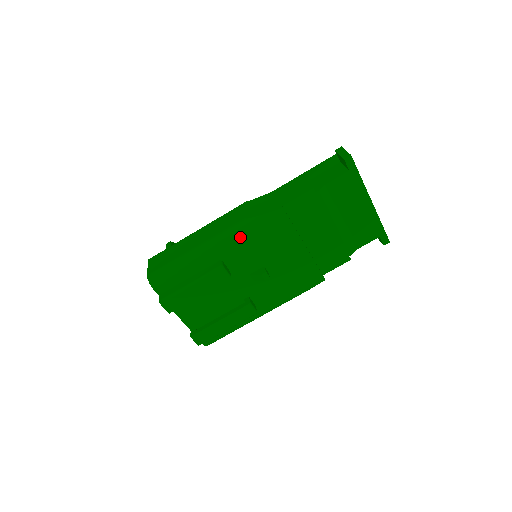
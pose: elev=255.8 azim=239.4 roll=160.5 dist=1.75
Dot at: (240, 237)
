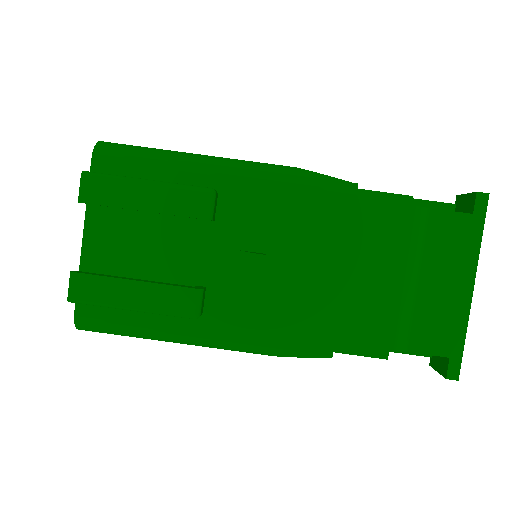
Dot at: (270, 178)
